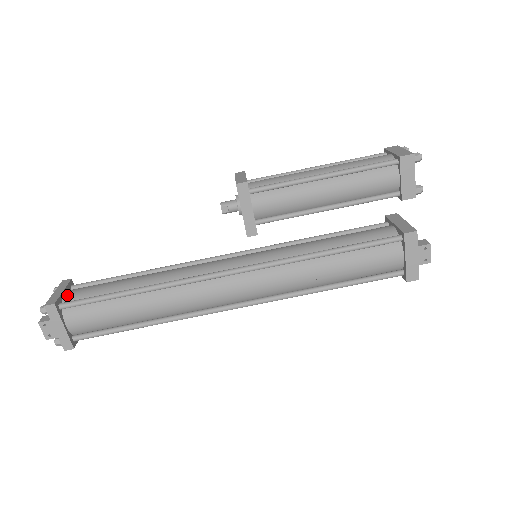
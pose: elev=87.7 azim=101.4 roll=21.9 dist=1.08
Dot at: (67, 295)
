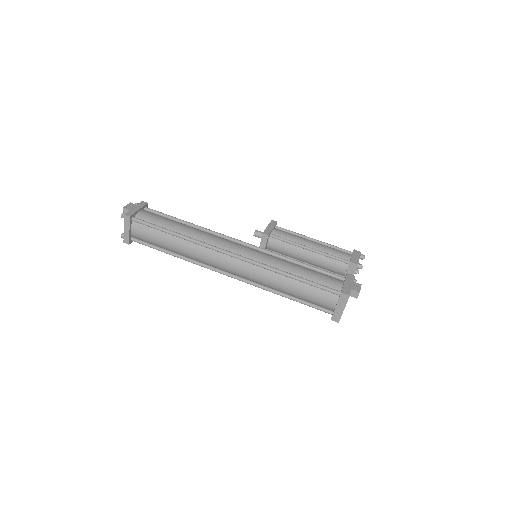
Dot at: occluded
